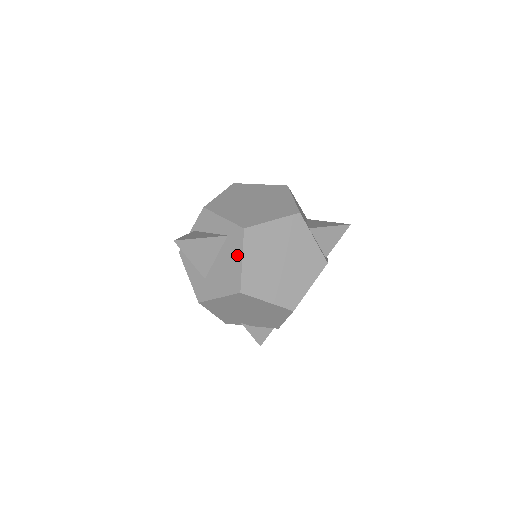
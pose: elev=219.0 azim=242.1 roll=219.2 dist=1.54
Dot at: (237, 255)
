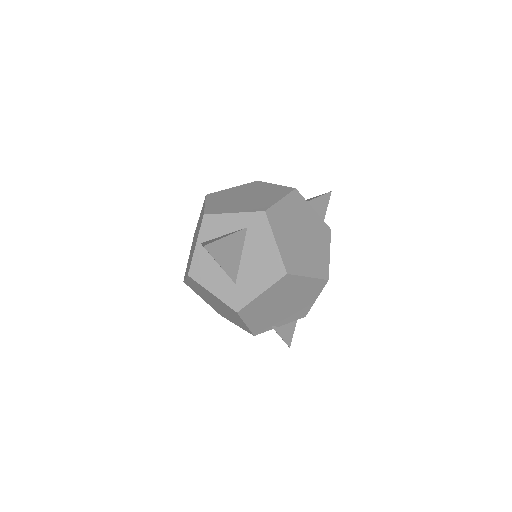
Dot at: (267, 240)
